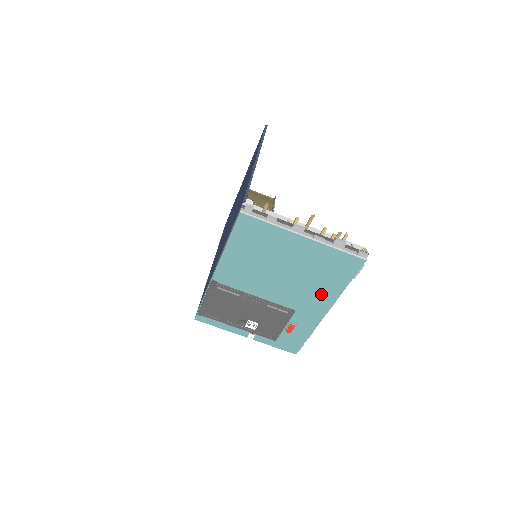
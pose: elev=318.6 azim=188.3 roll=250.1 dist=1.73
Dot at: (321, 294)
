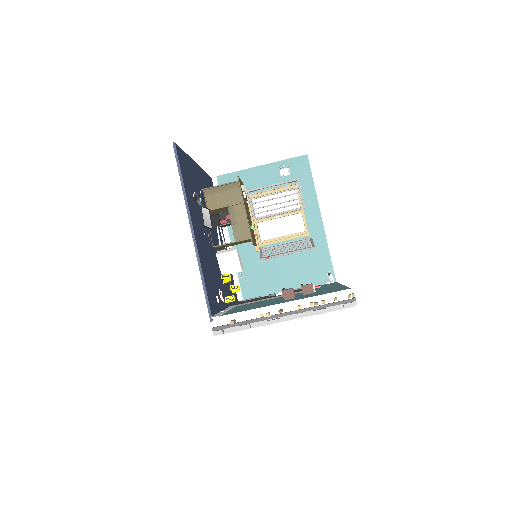
Dot at: occluded
